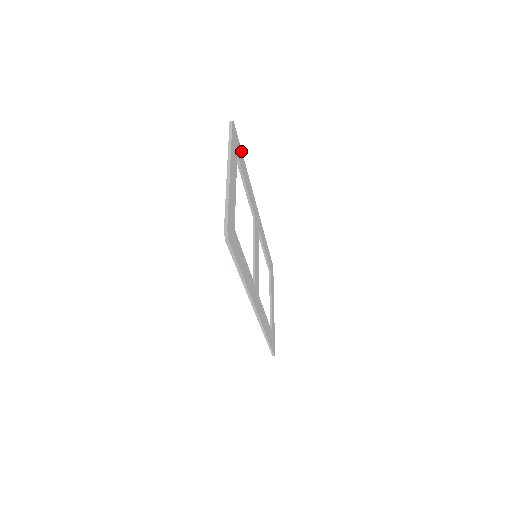
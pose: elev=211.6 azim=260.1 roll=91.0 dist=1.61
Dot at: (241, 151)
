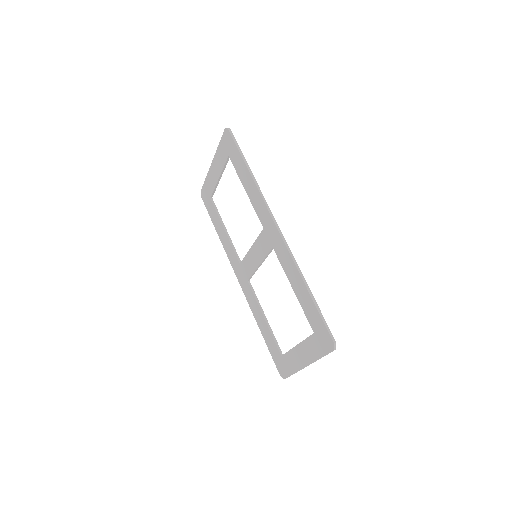
Dot at: (318, 309)
